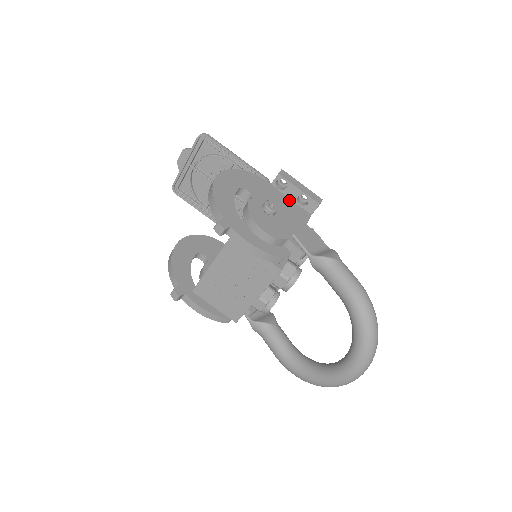
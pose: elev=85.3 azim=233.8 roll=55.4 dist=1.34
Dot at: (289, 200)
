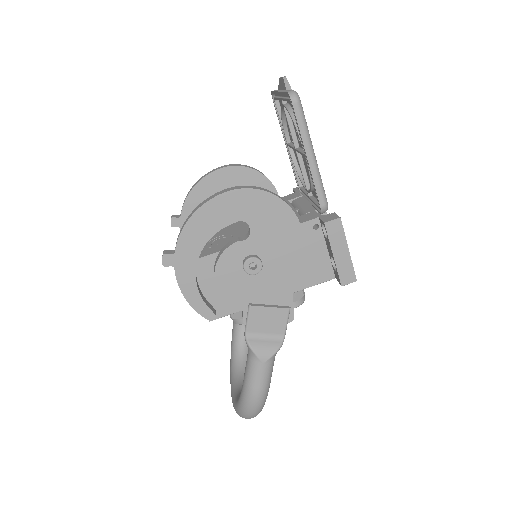
Dot at: (323, 248)
